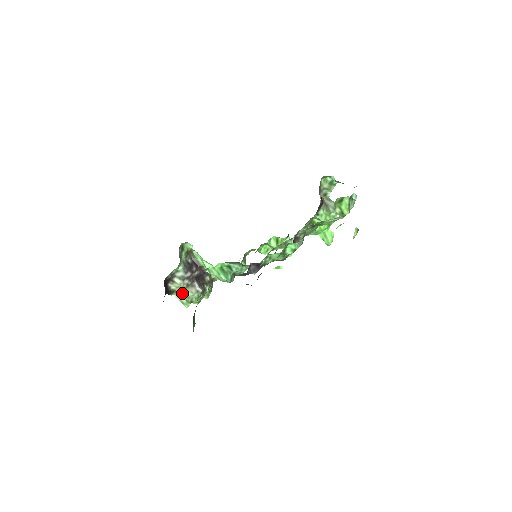
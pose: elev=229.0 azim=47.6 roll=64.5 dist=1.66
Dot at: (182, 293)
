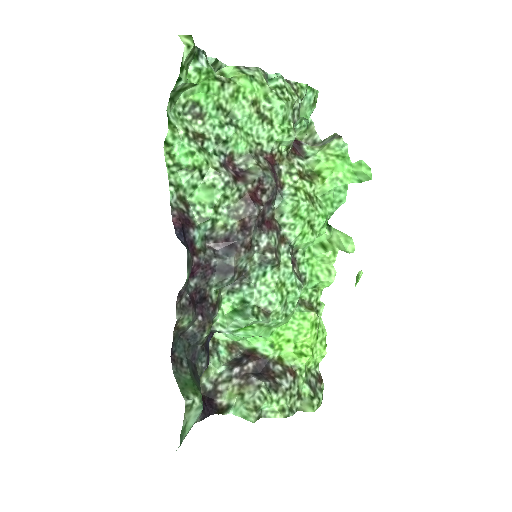
Dot at: (237, 402)
